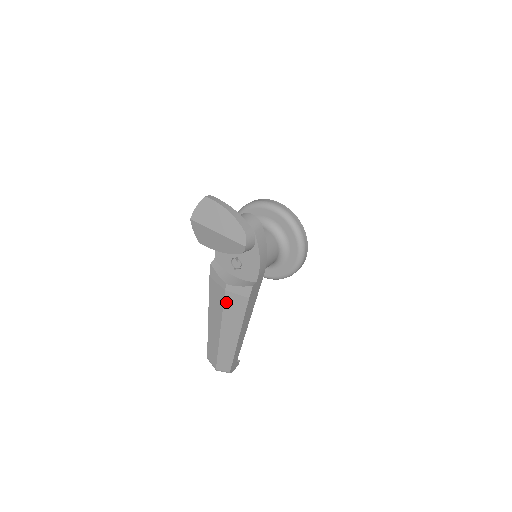
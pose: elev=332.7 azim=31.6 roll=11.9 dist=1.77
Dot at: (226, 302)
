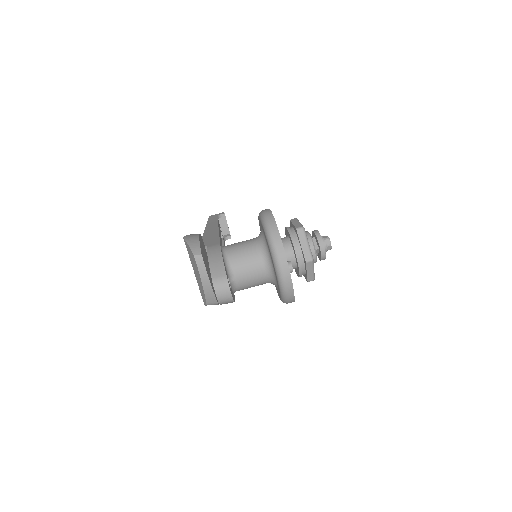
Dot at: occluded
